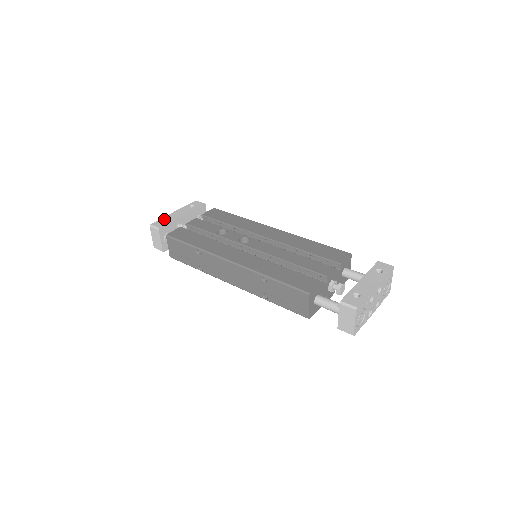
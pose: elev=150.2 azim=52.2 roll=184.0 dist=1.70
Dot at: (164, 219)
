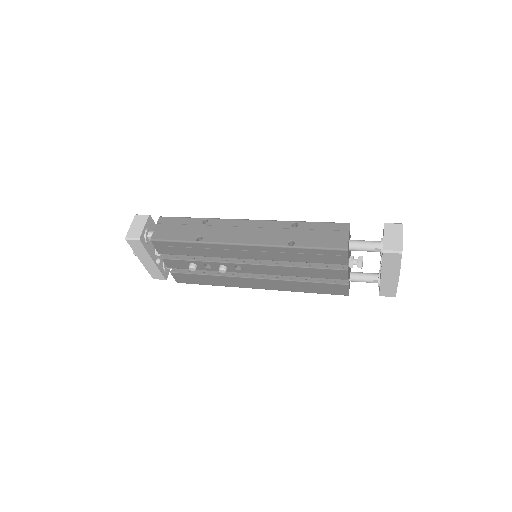
Dot at: occluded
